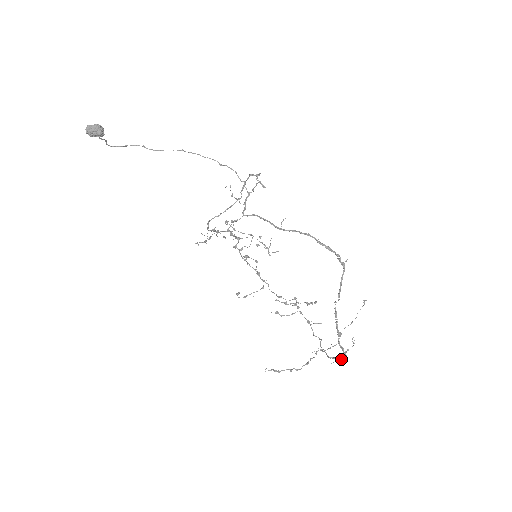
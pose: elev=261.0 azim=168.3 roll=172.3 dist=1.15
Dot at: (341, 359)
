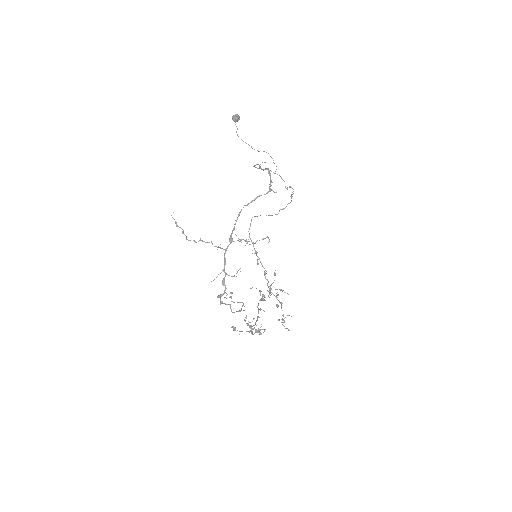
Dot at: (221, 294)
